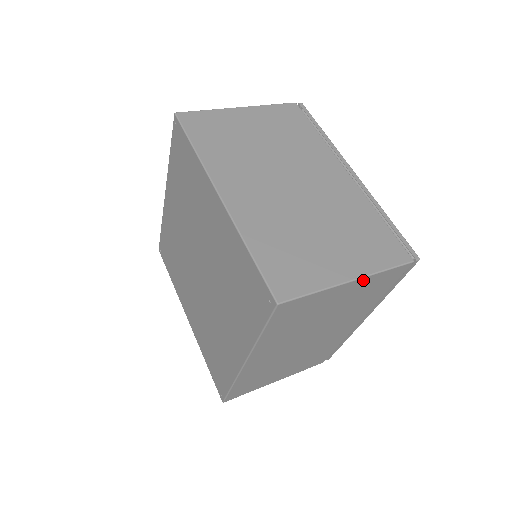
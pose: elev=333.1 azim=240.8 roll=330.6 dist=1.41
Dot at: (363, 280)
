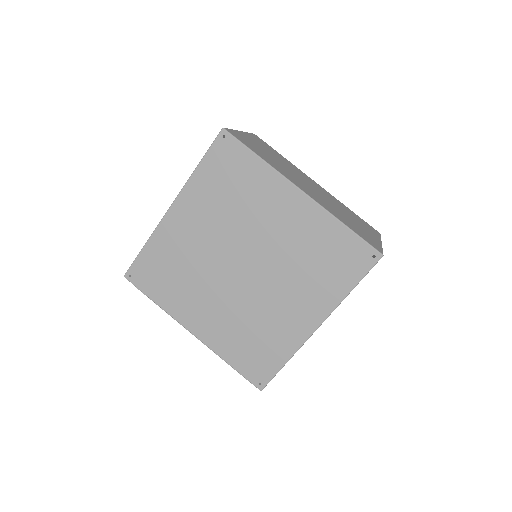
Dot at: occluded
